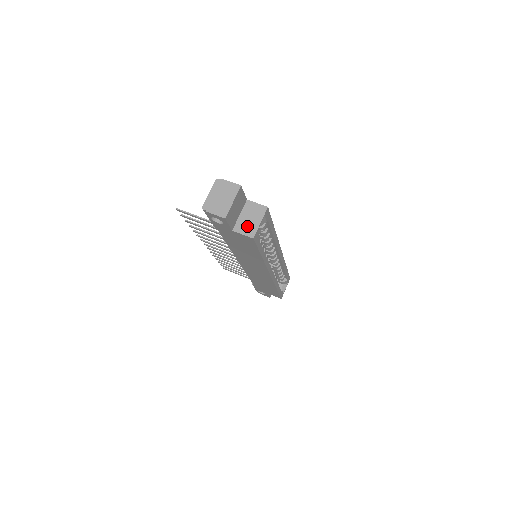
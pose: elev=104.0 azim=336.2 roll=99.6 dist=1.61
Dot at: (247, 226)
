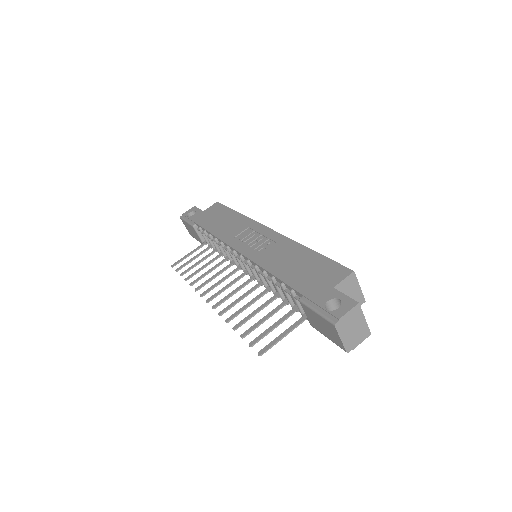
Dot at: occluded
